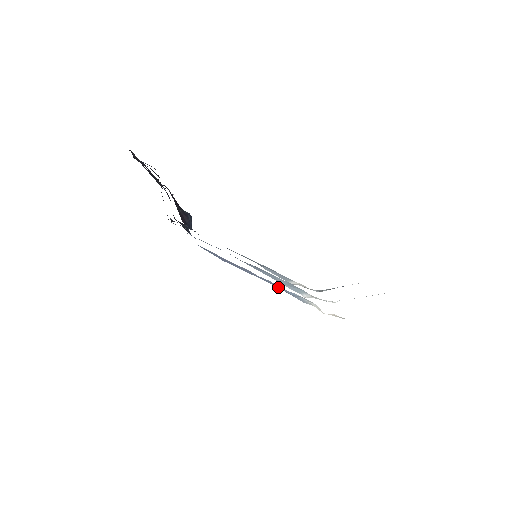
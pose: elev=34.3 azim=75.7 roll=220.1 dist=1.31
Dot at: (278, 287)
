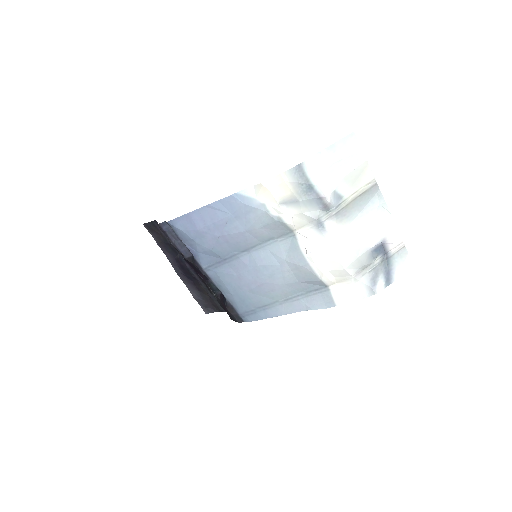
Dot at: (232, 207)
